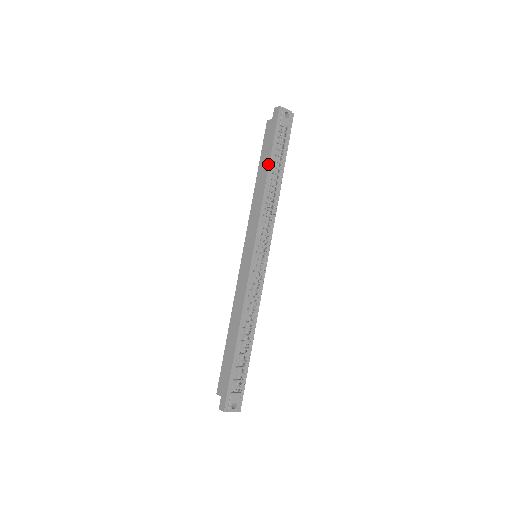
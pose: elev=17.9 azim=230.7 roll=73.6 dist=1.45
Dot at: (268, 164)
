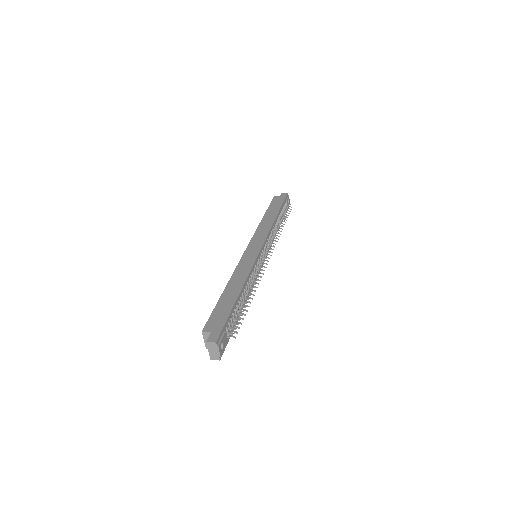
Dot at: (278, 212)
